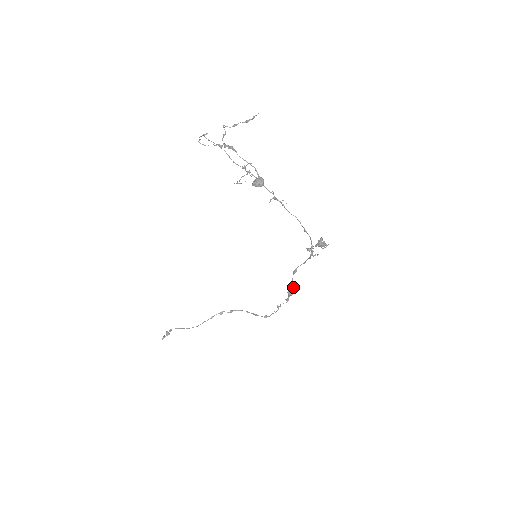
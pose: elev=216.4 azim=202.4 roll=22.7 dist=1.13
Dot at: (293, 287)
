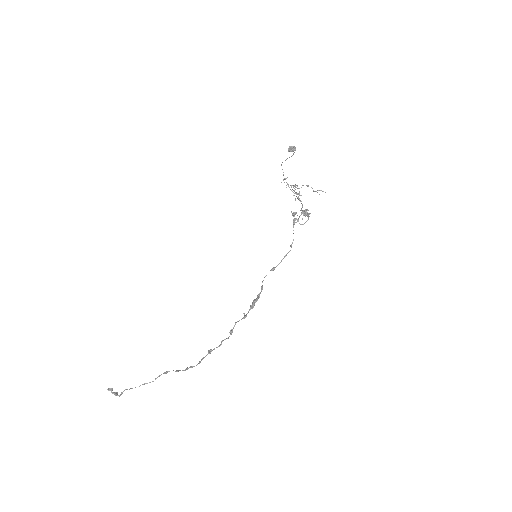
Dot at: (260, 293)
